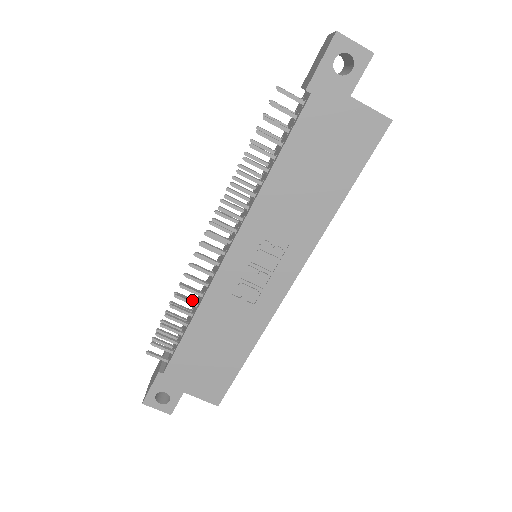
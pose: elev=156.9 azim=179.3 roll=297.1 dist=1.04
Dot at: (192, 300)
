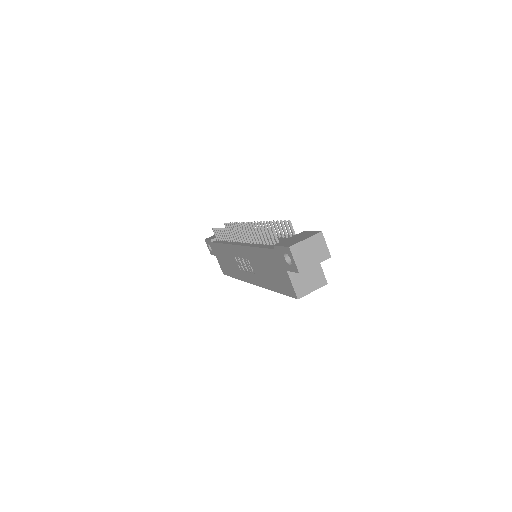
Dot at: occluded
